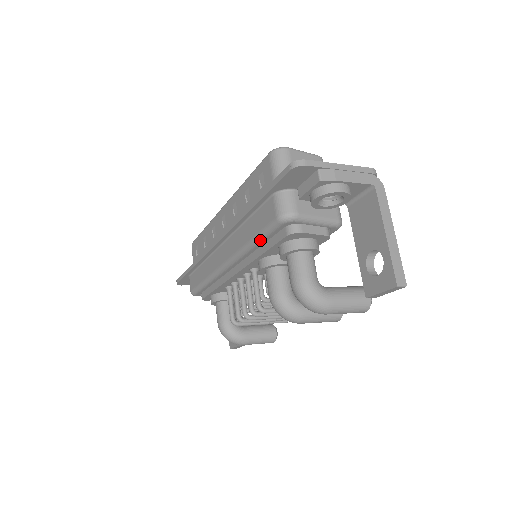
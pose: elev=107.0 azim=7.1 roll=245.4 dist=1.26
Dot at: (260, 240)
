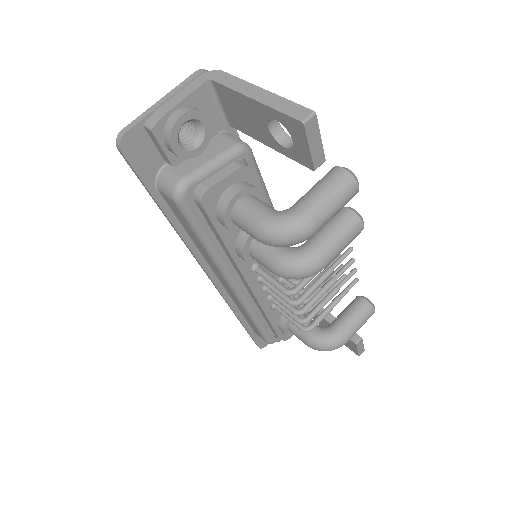
Dot at: (204, 237)
